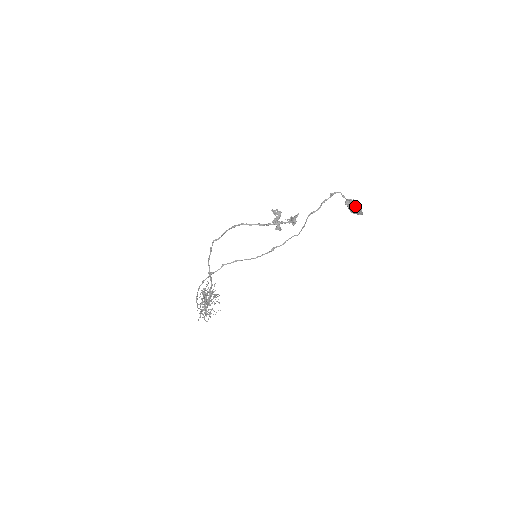
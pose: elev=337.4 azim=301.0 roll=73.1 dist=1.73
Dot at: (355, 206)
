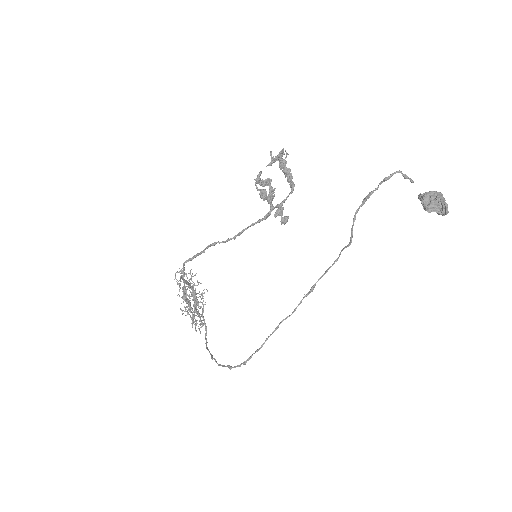
Dot at: (444, 214)
